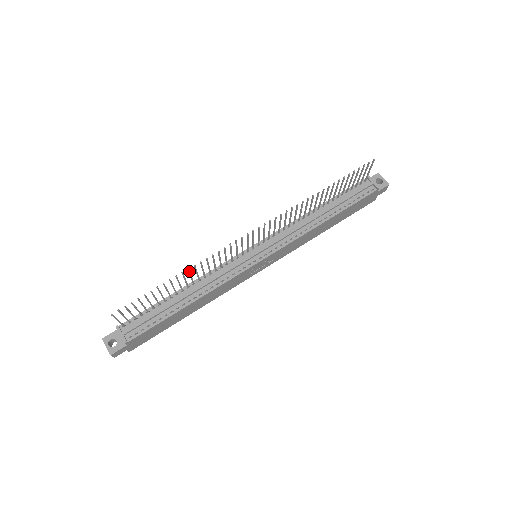
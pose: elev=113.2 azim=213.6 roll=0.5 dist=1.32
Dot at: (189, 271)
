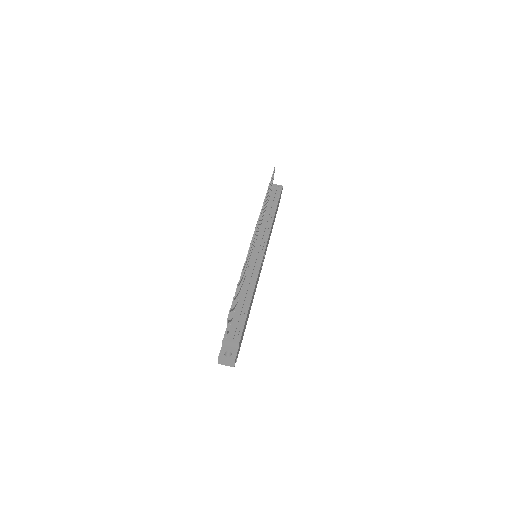
Dot at: occluded
